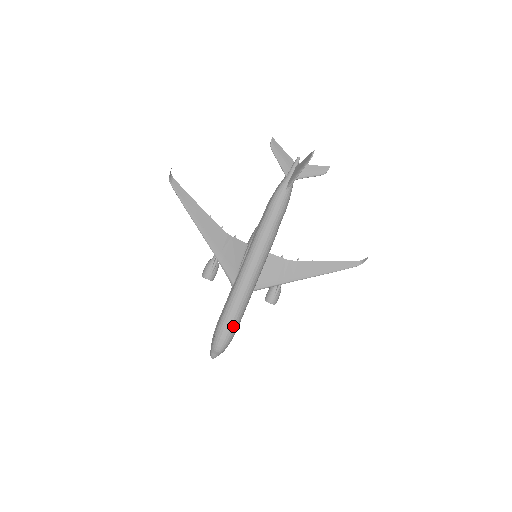
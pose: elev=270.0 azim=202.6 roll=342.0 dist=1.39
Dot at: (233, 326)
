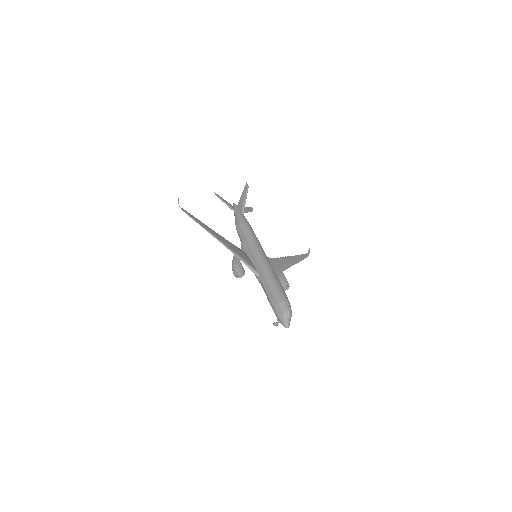
Dot at: (284, 292)
